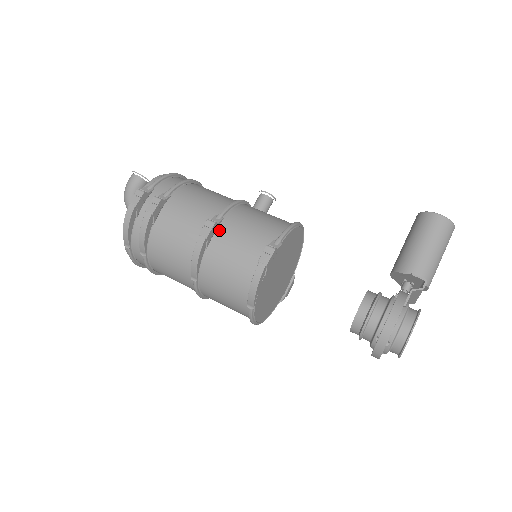
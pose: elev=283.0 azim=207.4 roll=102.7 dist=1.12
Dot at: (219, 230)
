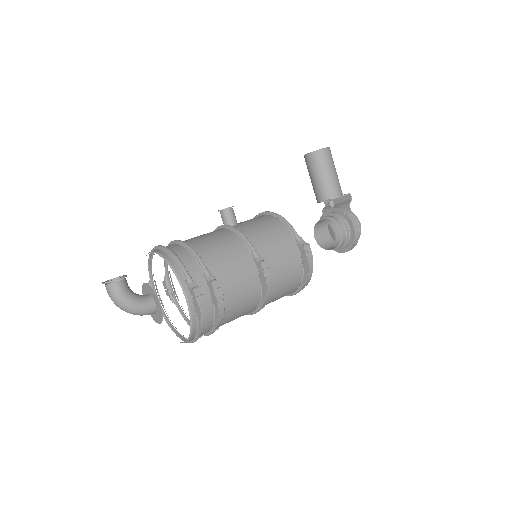
Dot at: occluded
